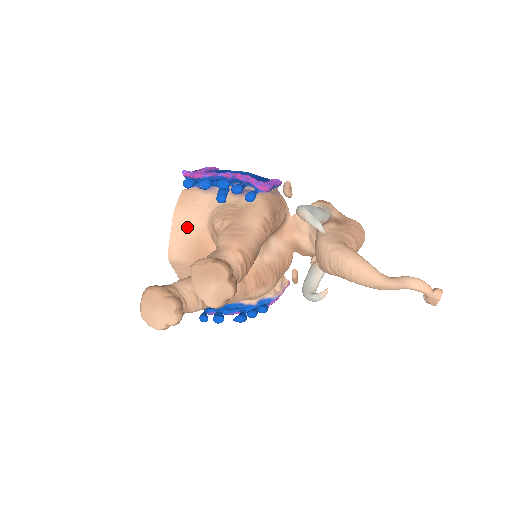
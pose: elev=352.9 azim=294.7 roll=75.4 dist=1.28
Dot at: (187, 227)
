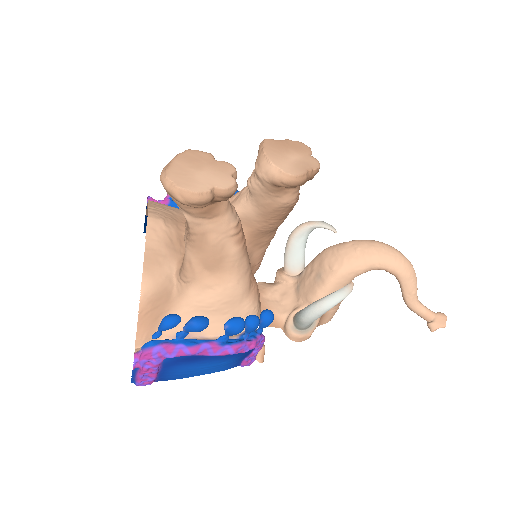
Dot at: (172, 208)
